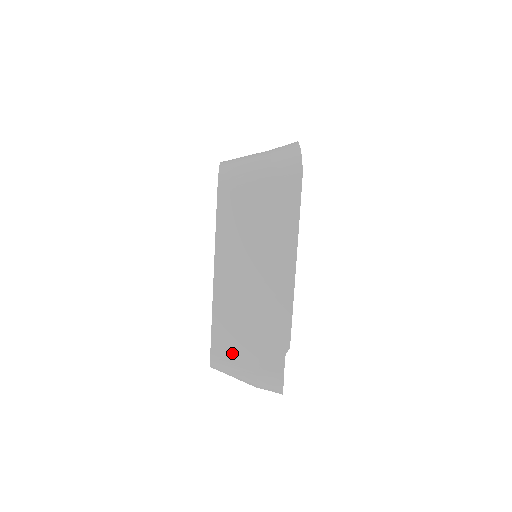
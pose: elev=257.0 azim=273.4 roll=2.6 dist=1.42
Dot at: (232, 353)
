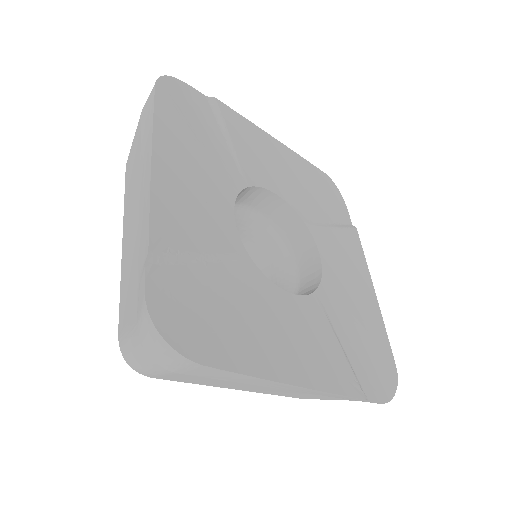
Dot at: (321, 399)
